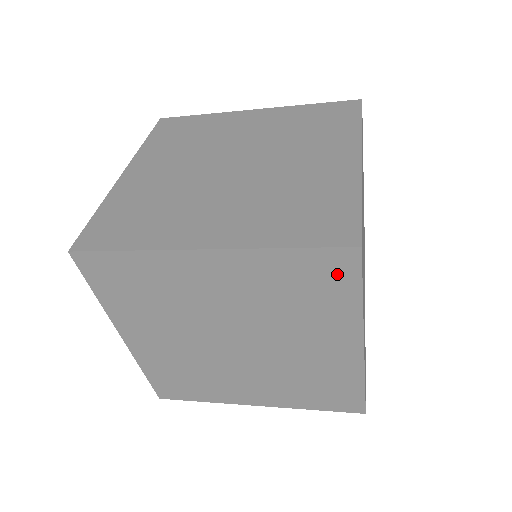
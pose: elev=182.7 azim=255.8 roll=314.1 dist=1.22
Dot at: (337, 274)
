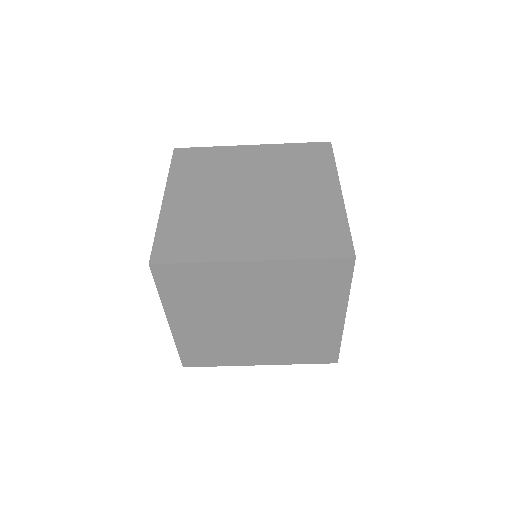
Dot at: (337, 273)
